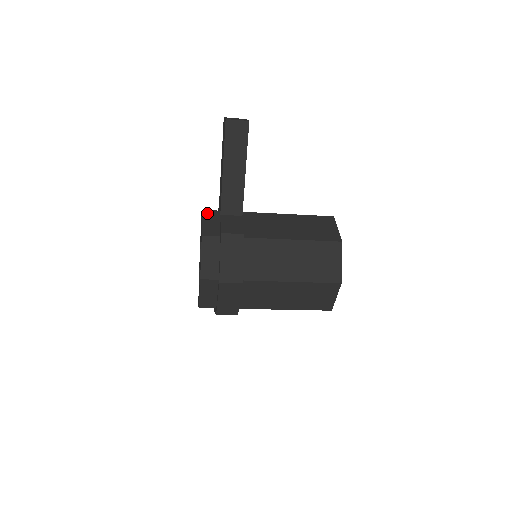
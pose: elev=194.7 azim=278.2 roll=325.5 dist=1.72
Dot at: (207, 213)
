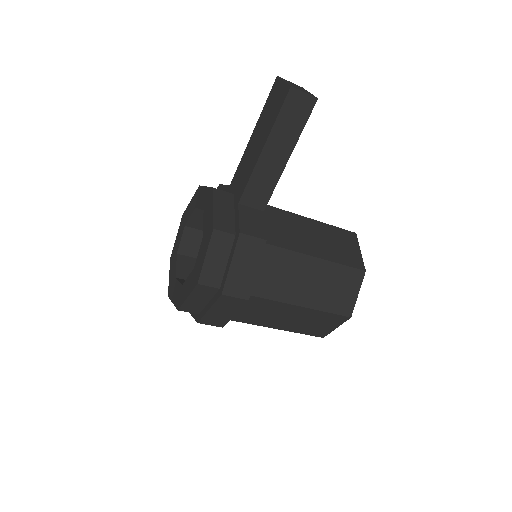
Dot at: (219, 194)
